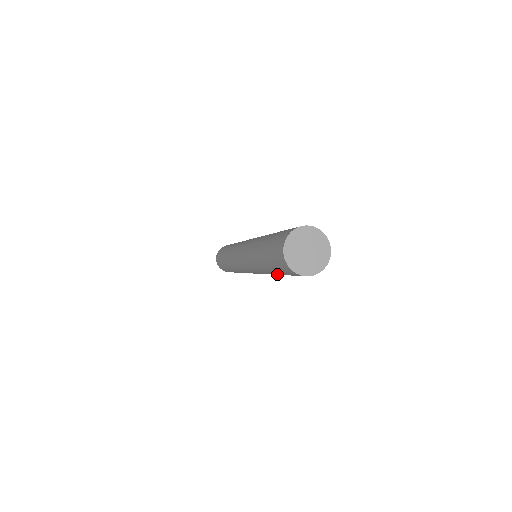
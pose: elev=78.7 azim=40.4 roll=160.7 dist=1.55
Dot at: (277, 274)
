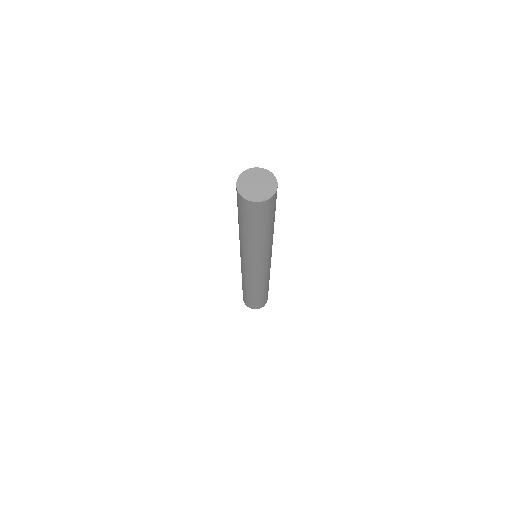
Dot at: (257, 234)
